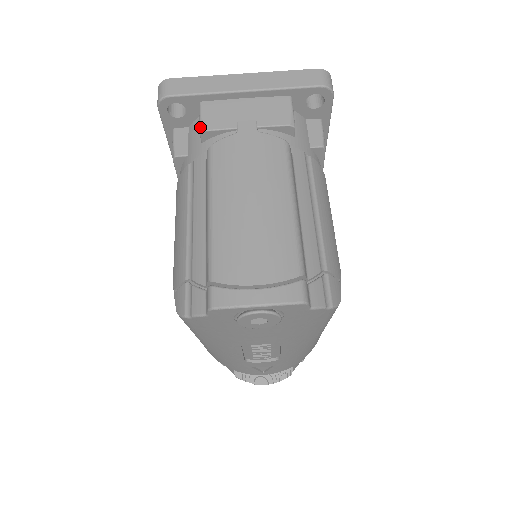
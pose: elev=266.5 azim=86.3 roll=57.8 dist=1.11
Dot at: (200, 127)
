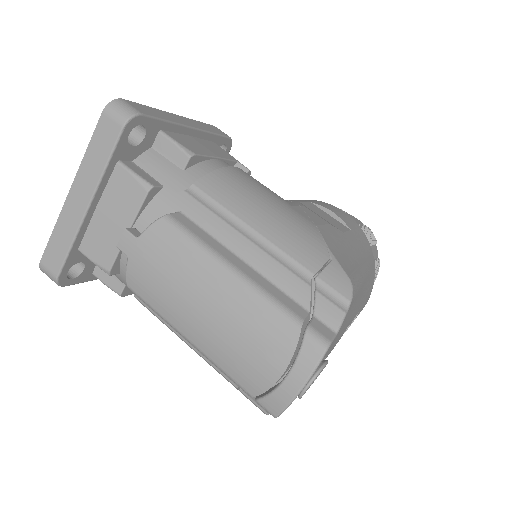
Dot at: occluded
